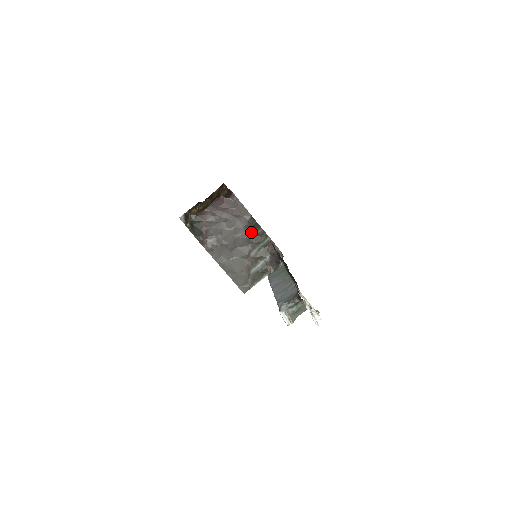
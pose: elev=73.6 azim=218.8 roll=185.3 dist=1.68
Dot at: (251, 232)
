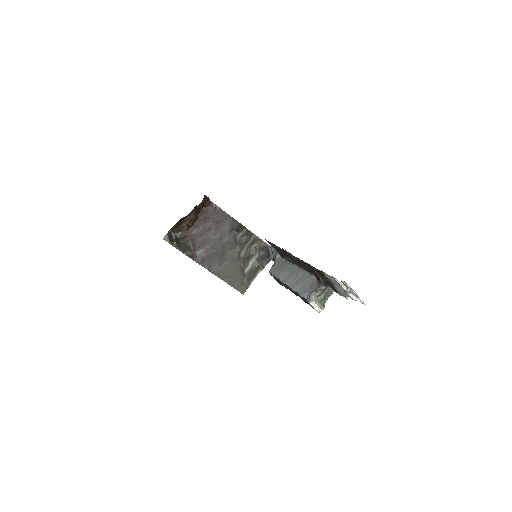
Dot at: (236, 234)
